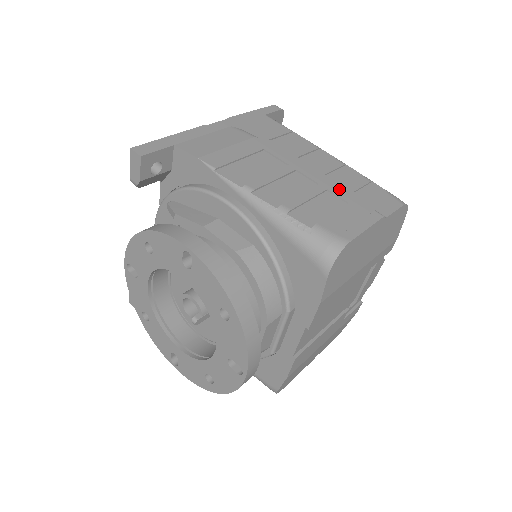
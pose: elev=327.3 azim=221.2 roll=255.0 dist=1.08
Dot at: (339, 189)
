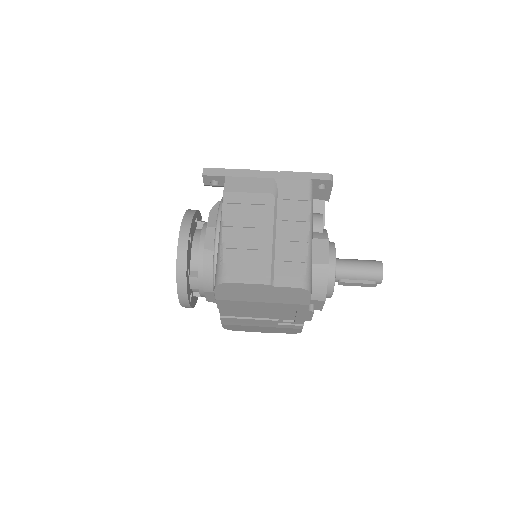
Dot at: (270, 254)
